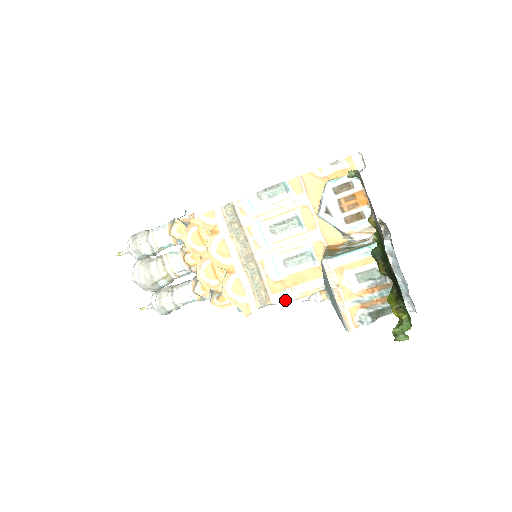
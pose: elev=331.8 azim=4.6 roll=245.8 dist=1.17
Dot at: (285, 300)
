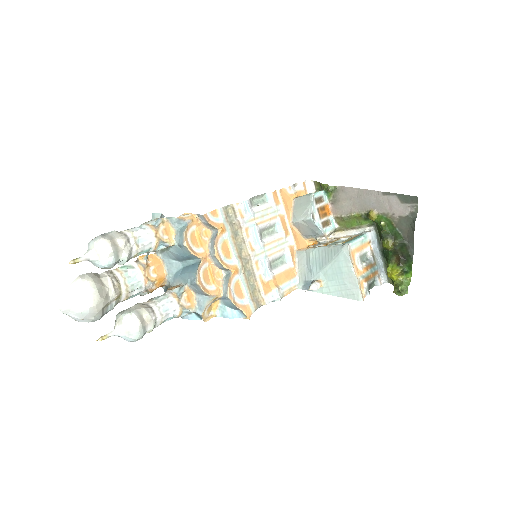
Dot at: (274, 299)
